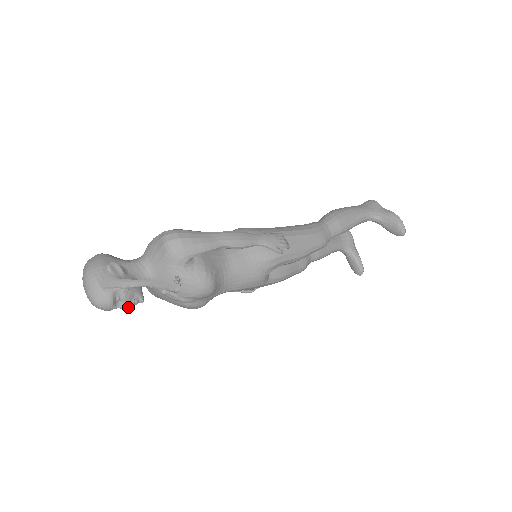
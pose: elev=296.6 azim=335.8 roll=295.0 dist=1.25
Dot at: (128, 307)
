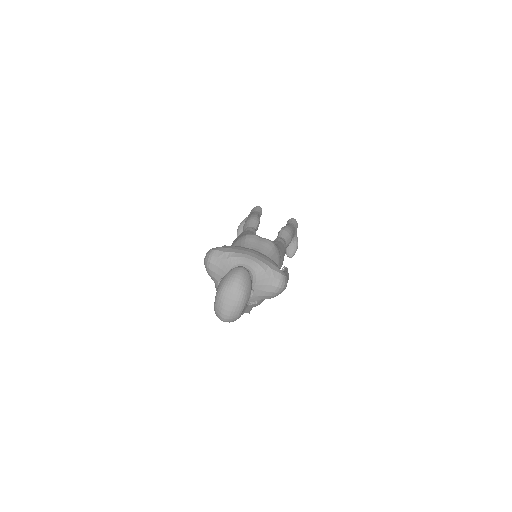
Dot at: occluded
